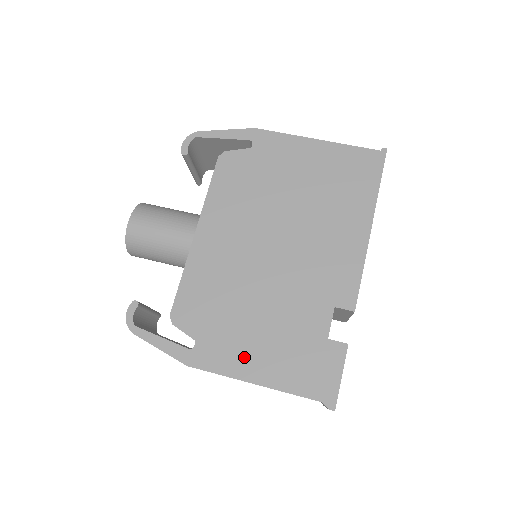
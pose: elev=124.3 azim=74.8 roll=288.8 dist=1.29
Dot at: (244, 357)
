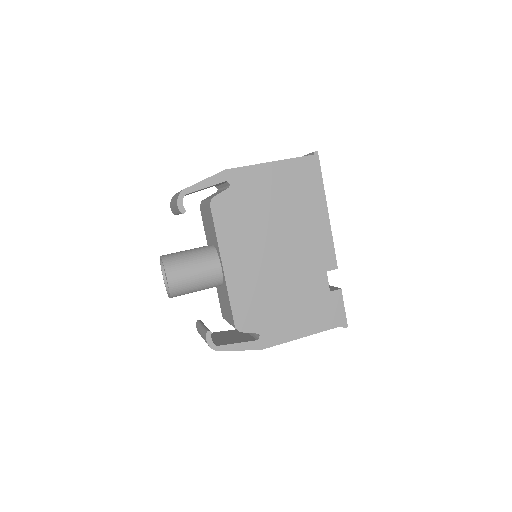
Dot at: (290, 327)
